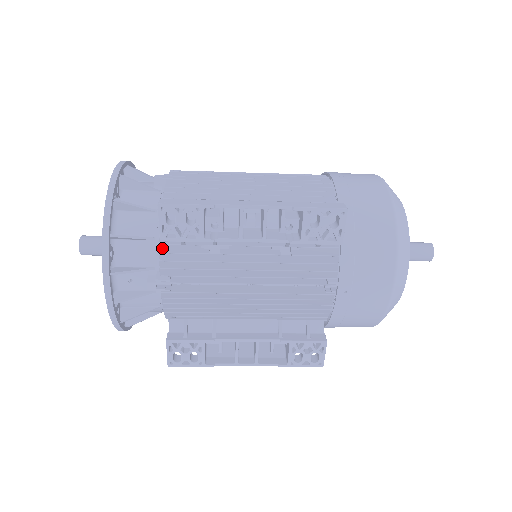
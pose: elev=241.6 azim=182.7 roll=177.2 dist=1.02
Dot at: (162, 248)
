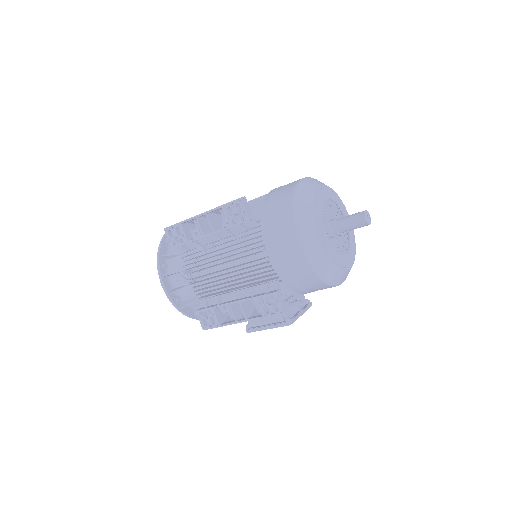
Dot at: occluded
